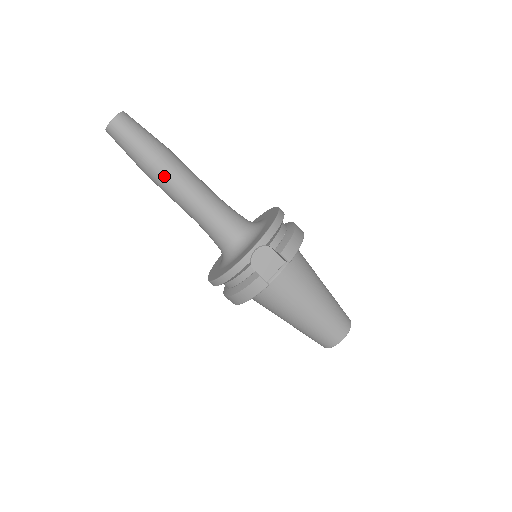
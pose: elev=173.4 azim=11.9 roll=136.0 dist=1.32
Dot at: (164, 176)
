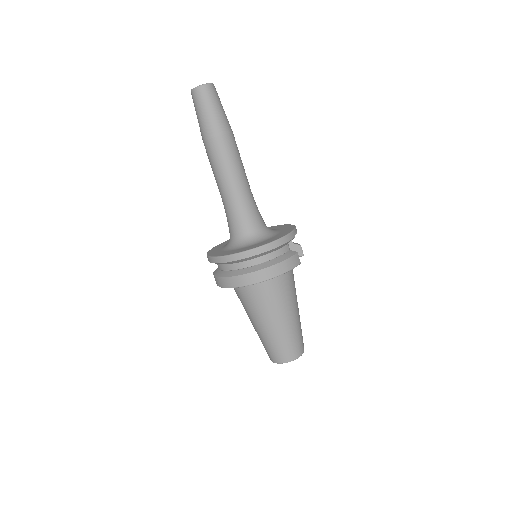
Dot at: (234, 147)
